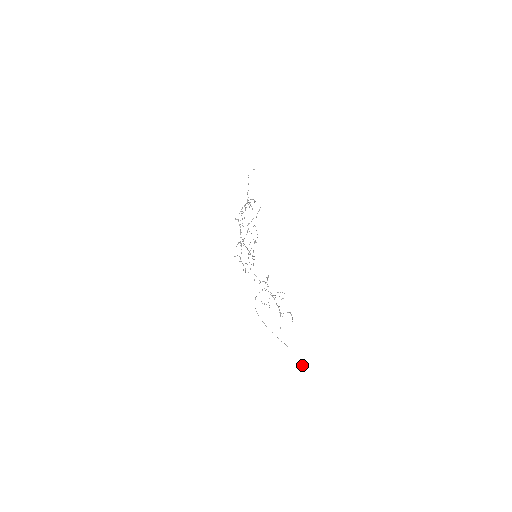
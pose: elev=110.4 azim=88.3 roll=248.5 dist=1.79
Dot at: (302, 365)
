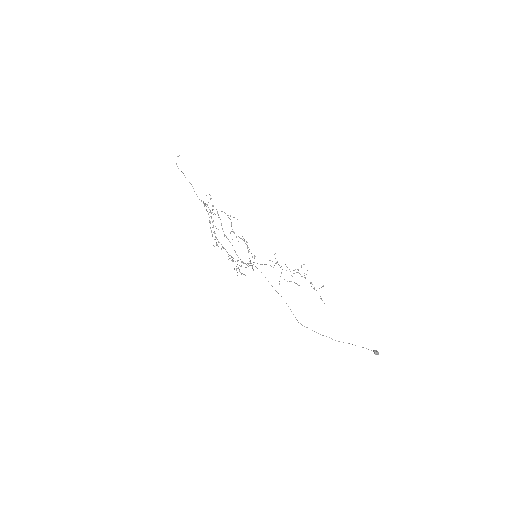
Dot at: occluded
